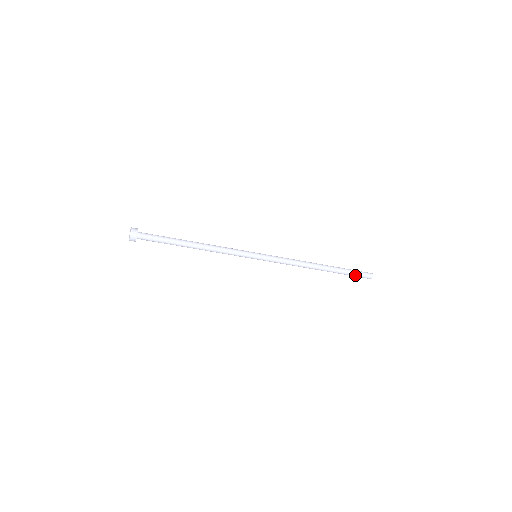
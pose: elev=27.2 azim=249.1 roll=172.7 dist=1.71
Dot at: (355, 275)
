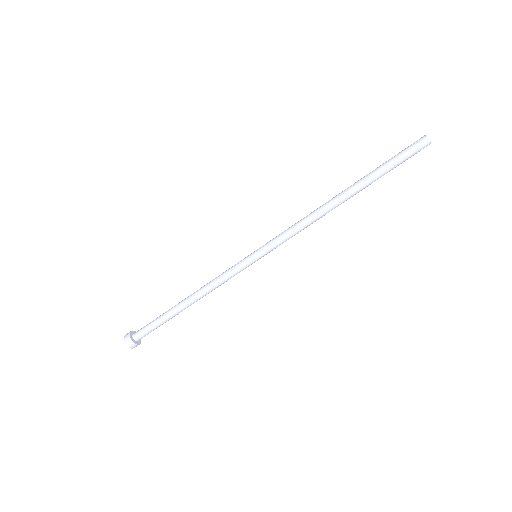
Dot at: (398, 160)
